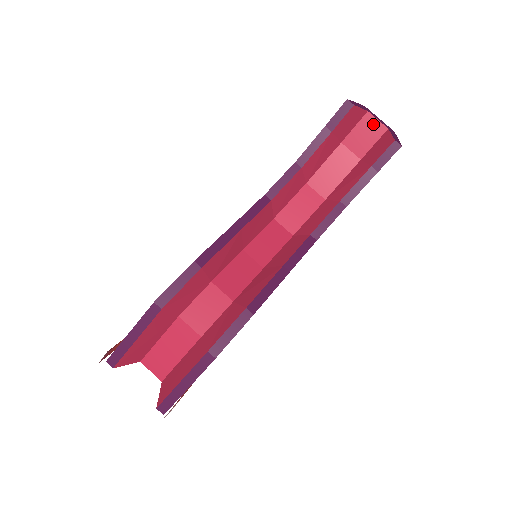
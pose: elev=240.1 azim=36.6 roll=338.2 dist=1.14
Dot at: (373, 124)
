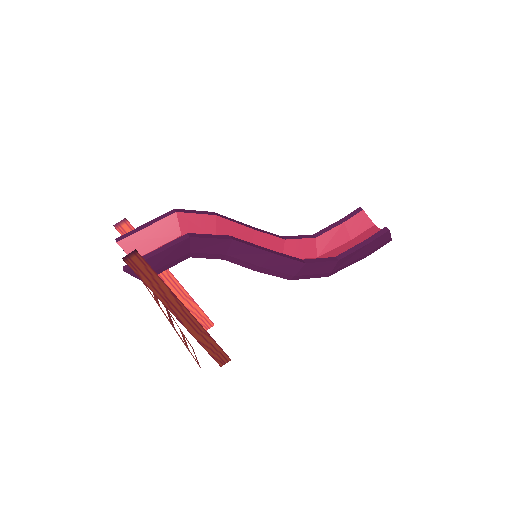
Dot at: (376, 231)
